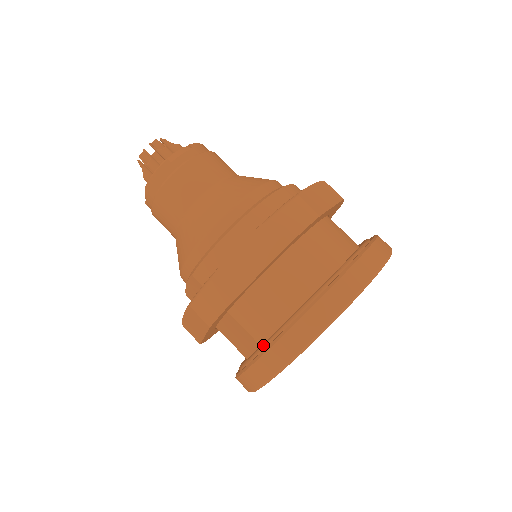
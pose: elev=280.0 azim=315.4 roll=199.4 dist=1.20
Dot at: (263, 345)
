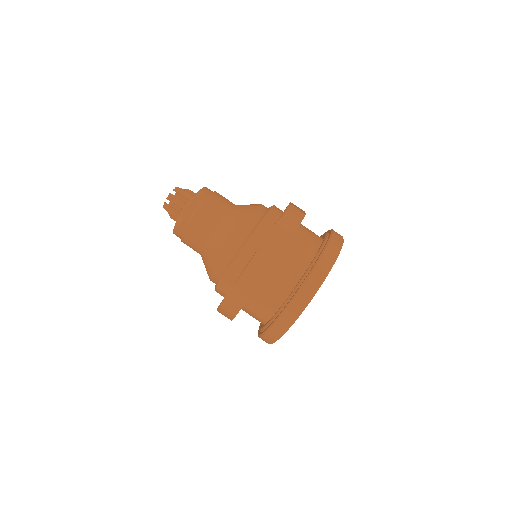
Dot at: (291, 294)
